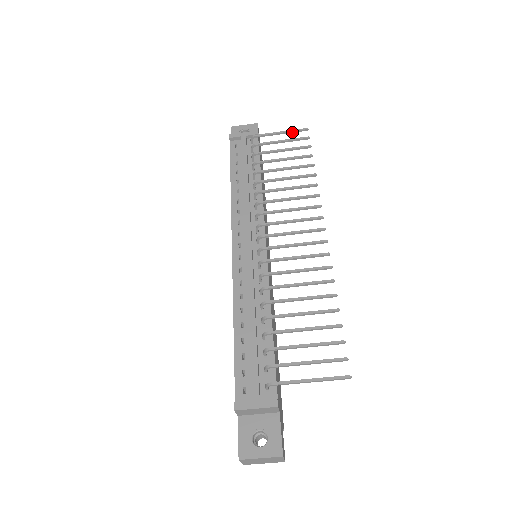
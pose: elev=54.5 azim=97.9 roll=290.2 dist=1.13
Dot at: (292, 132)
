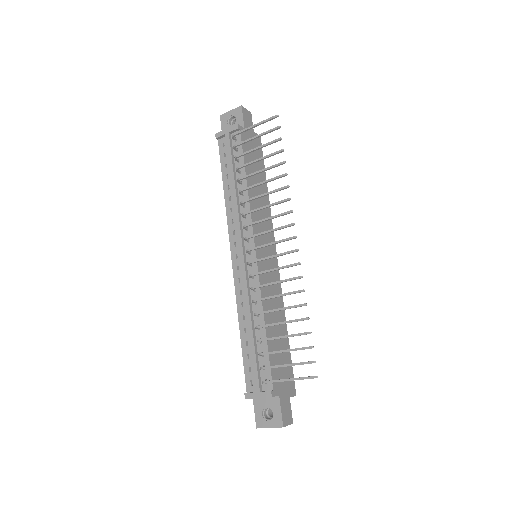
Dot at: (265, 122)
